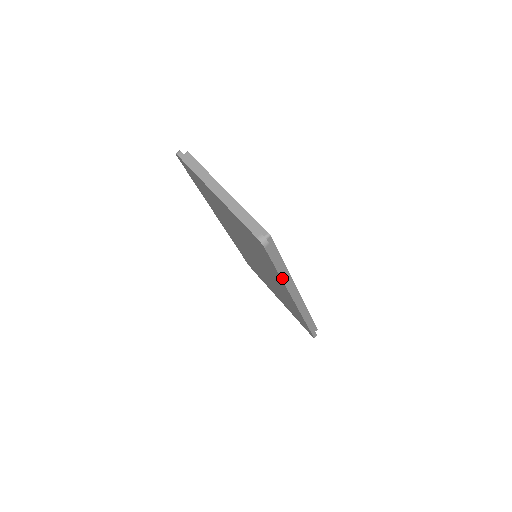
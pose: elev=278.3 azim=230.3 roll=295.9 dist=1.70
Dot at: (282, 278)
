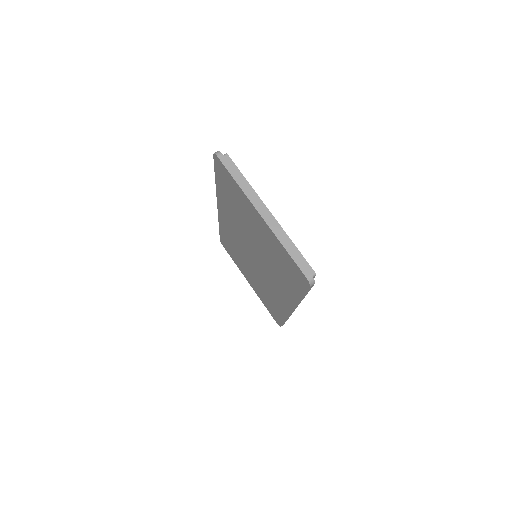
Dot at: (300, 300)
